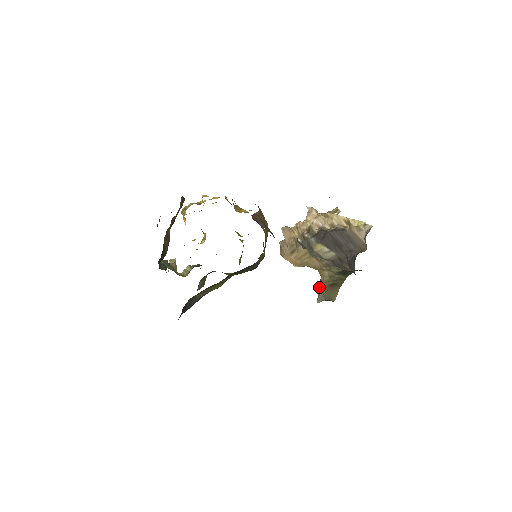
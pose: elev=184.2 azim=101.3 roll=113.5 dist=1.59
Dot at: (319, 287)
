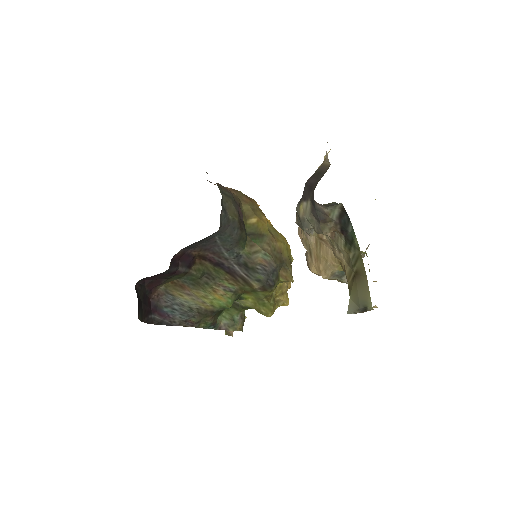
Dot at: occluded
